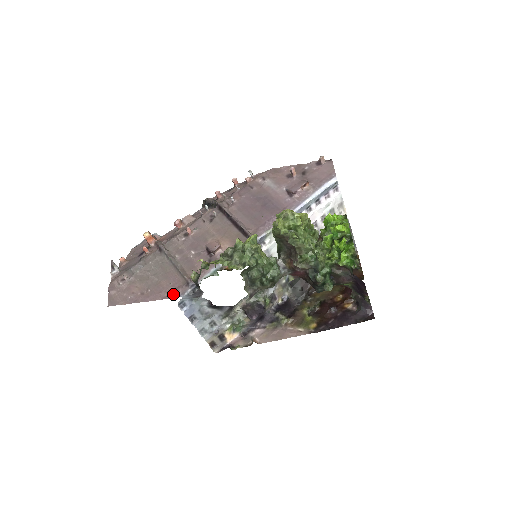
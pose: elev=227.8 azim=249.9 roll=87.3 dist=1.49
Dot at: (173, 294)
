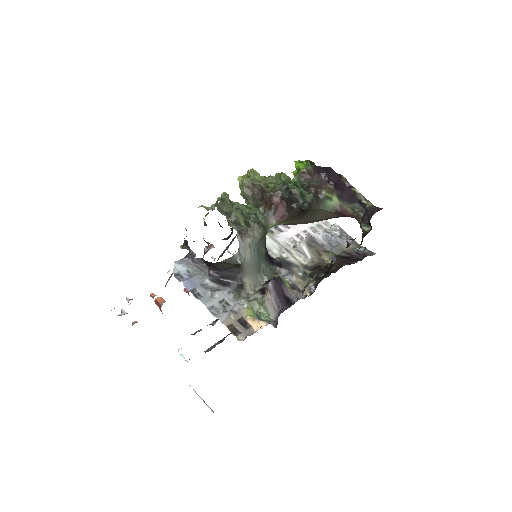
Dot at: occluded
